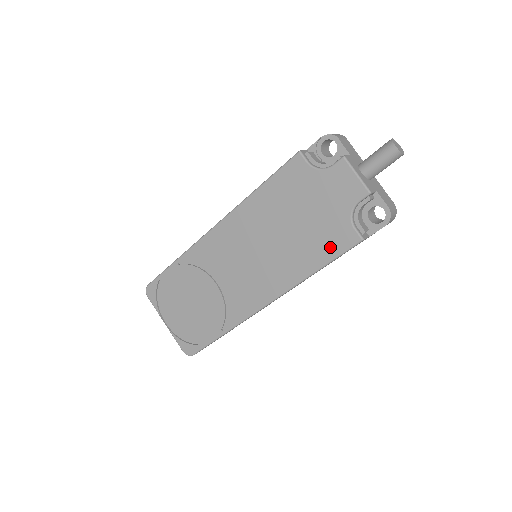
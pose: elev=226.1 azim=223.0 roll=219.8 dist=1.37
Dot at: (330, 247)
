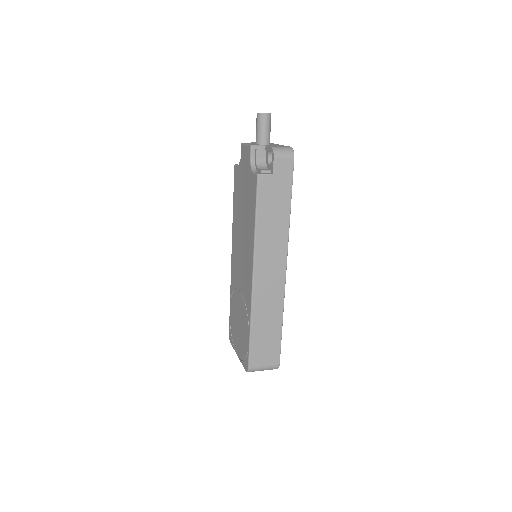
Dot at: (253, 199)
